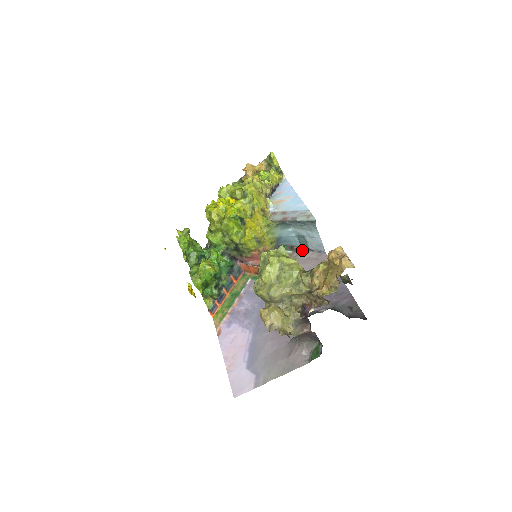
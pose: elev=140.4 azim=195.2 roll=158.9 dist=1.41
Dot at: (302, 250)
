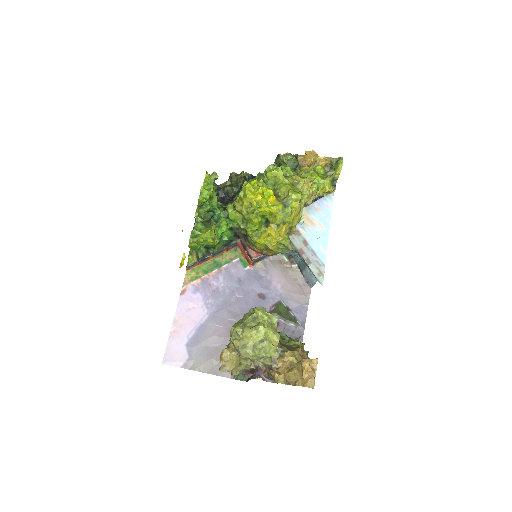
Dot at: (296, 267)
